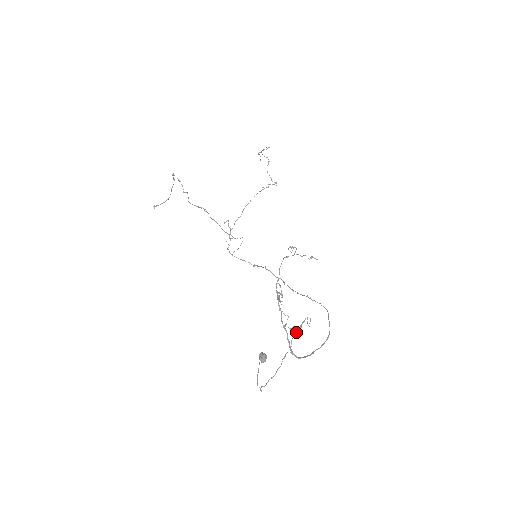
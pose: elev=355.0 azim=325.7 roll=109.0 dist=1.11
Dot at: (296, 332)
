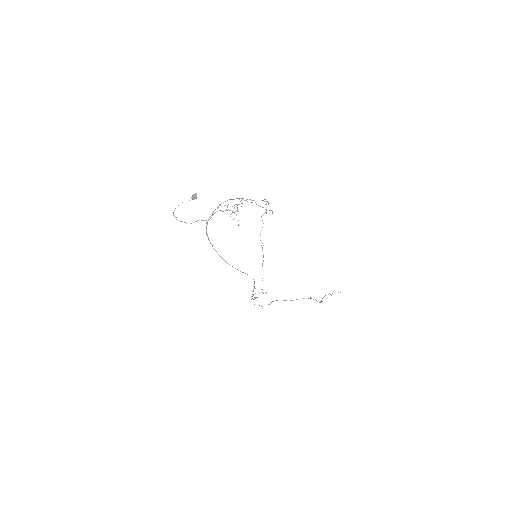
Dot at: (221, 210)
